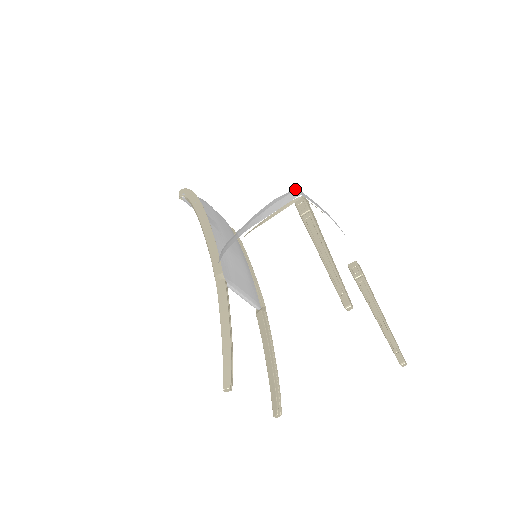
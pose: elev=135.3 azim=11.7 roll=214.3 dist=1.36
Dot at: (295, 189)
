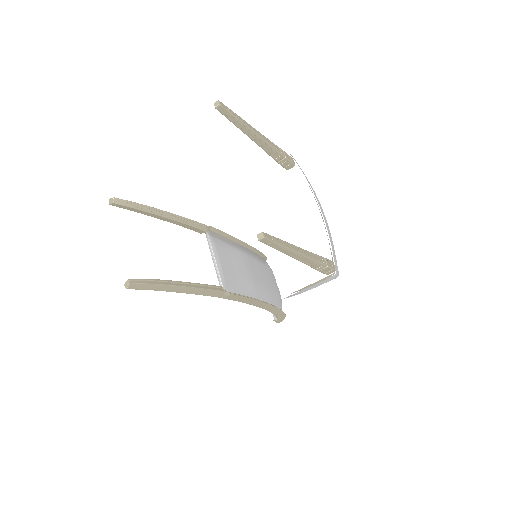
Dot at: occluded
